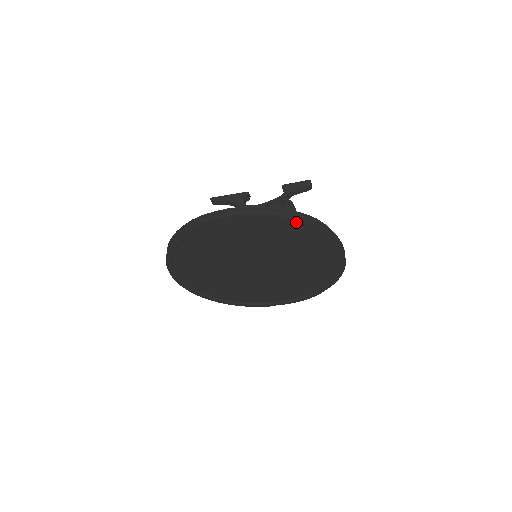
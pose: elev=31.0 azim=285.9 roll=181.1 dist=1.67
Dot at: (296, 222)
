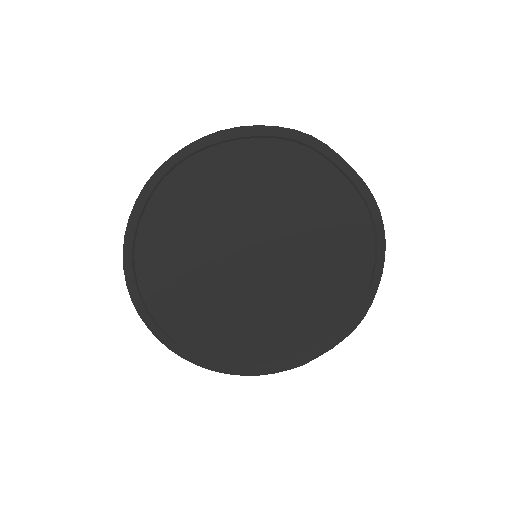
Dot at: (281, 135)
